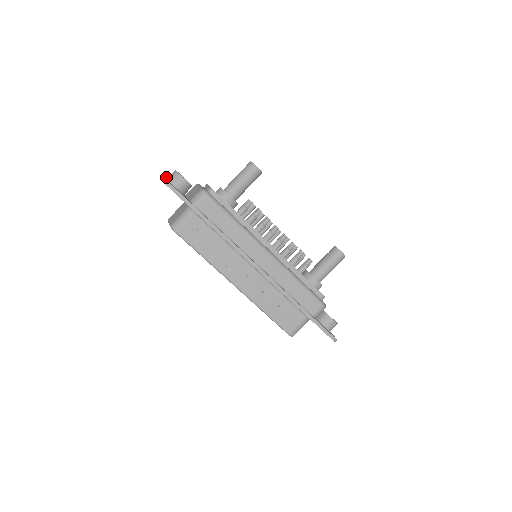
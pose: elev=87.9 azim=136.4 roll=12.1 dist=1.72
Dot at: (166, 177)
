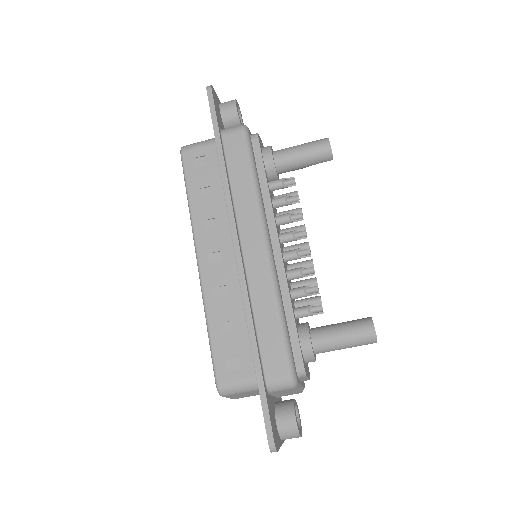
Dot at: occluded
